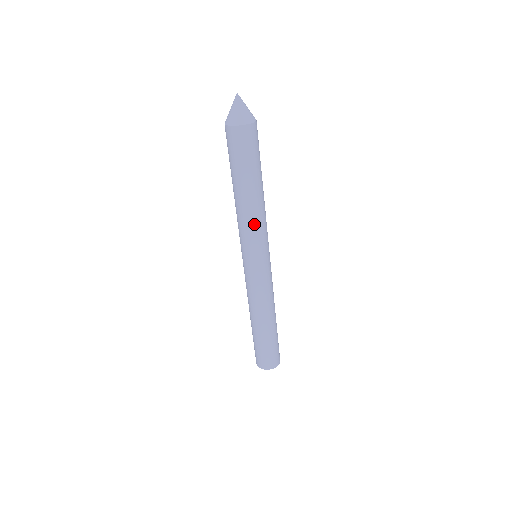
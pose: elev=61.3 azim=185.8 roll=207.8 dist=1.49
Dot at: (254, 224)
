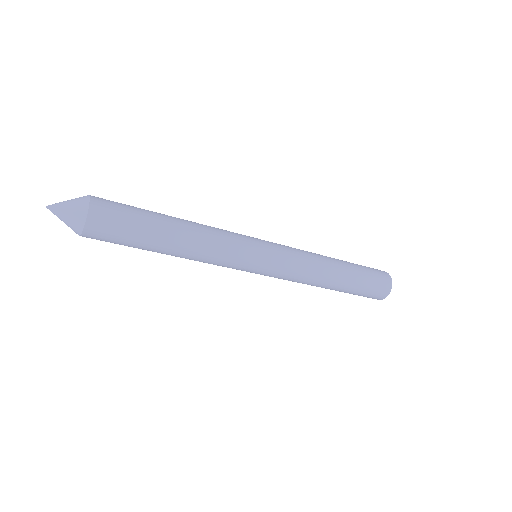
Dot at: (208, 262)
